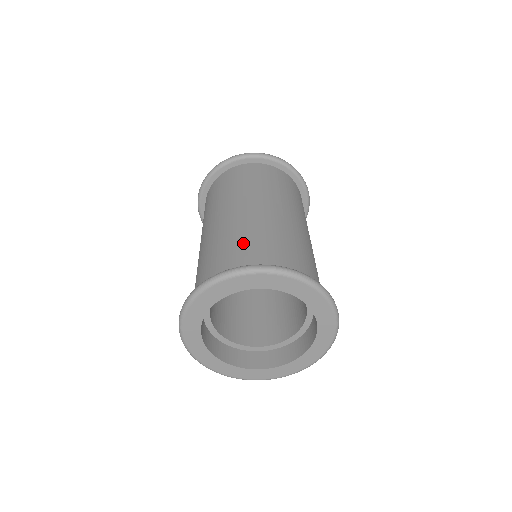
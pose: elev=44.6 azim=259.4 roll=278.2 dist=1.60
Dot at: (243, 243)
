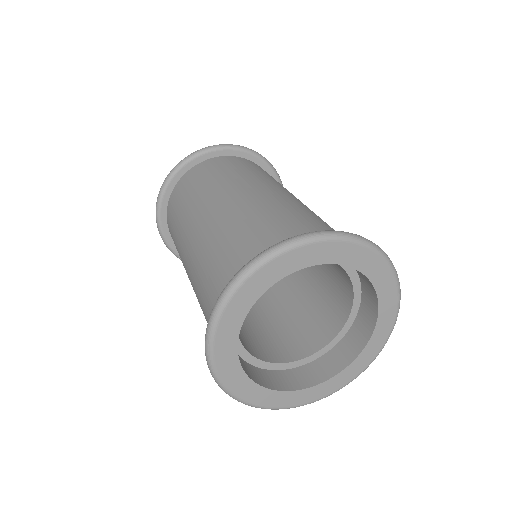
Dot at: (263, 223)
